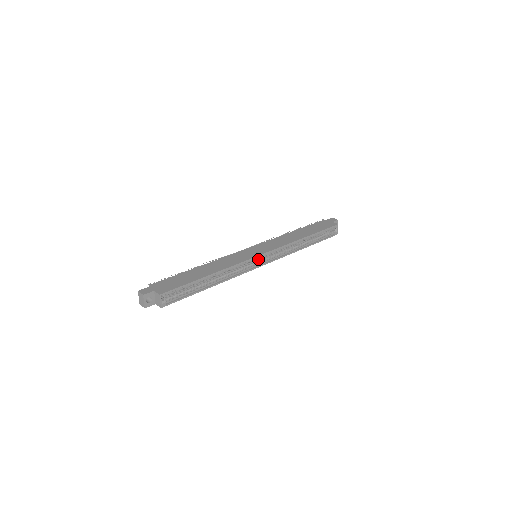
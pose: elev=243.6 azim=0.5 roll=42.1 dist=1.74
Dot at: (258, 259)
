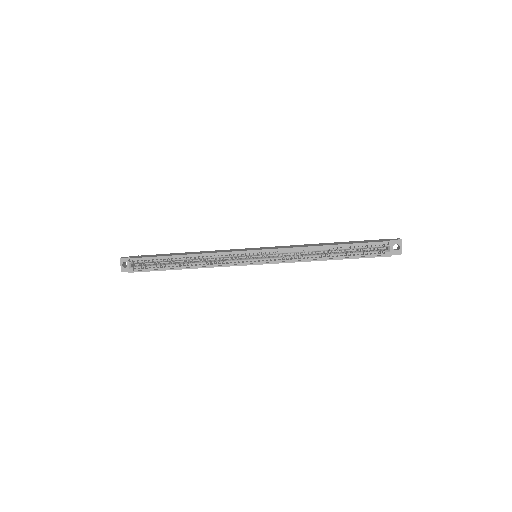
Dot at: (253, 258)
